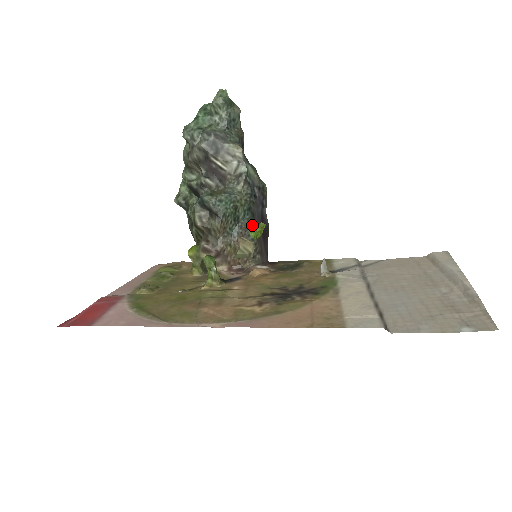
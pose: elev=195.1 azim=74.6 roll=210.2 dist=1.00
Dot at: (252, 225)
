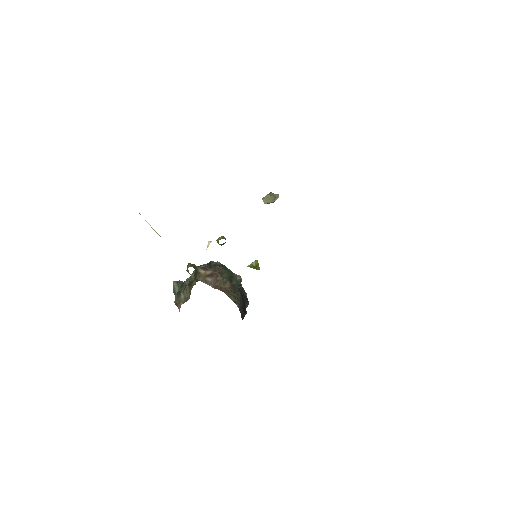
Dot at: occluded
